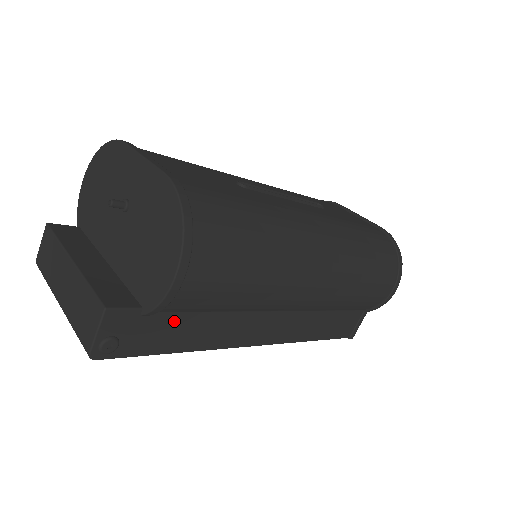
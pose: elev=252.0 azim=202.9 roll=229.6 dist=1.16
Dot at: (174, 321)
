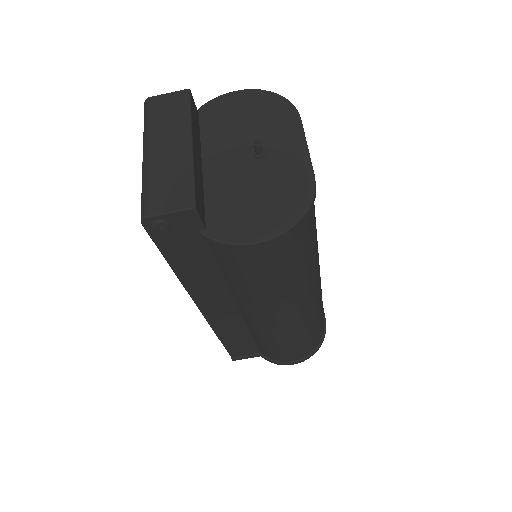
Dot at: (202, 253)
